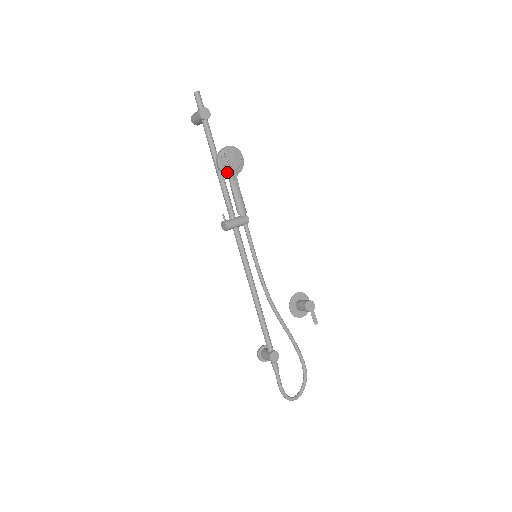
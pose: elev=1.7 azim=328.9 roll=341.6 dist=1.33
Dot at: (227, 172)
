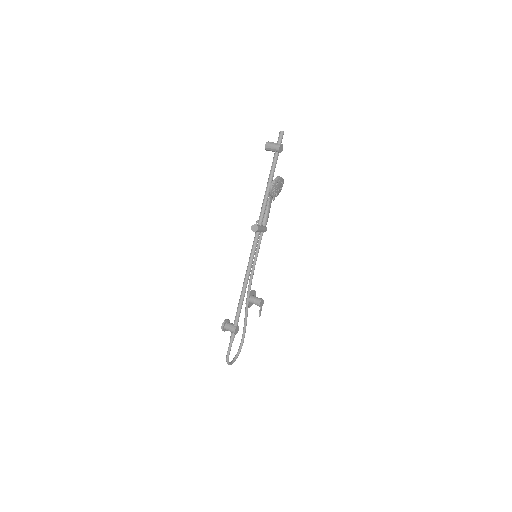
Dot at: (273, 193)
